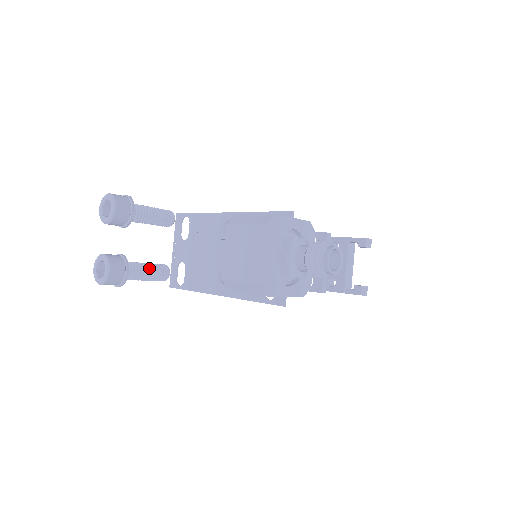
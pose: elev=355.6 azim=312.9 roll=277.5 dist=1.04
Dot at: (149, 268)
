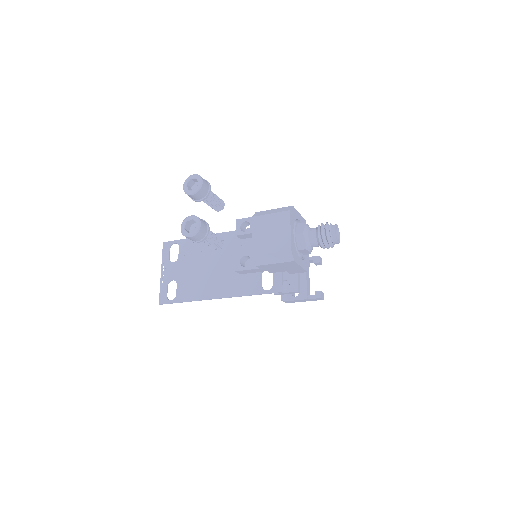
Dot at: (214, 235)
